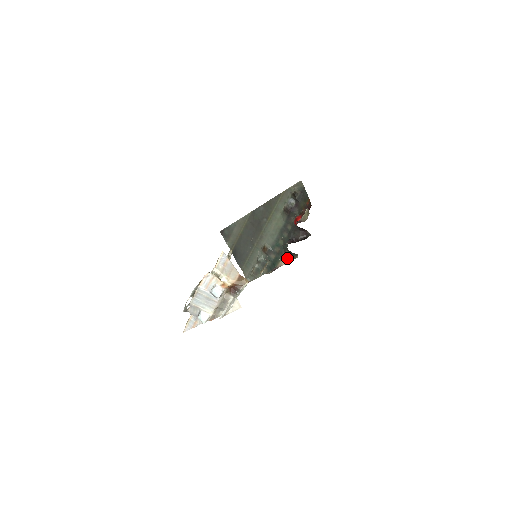
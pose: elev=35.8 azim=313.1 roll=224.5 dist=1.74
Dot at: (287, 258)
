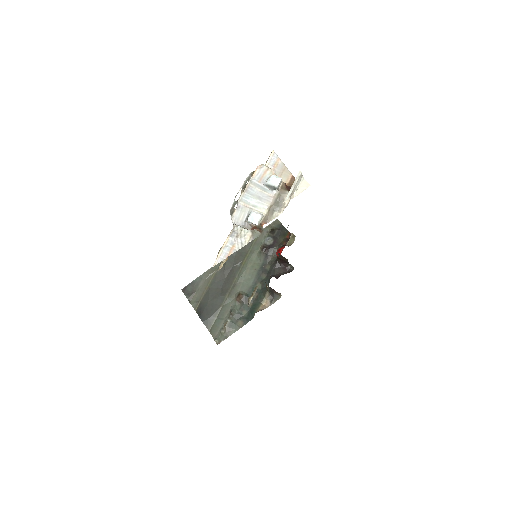
Dot at: (267, 302)
